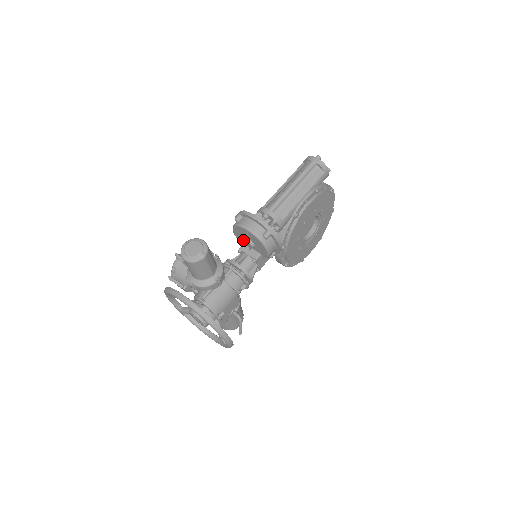
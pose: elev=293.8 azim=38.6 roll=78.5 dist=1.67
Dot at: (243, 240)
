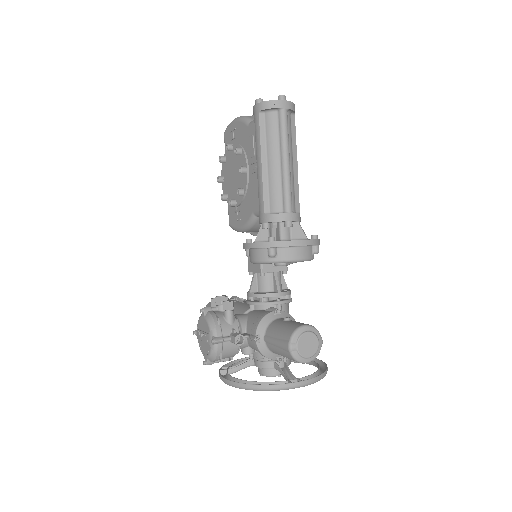
Dot at: occluded
